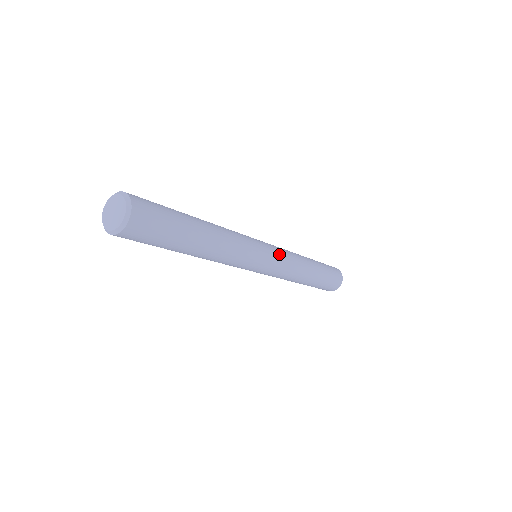
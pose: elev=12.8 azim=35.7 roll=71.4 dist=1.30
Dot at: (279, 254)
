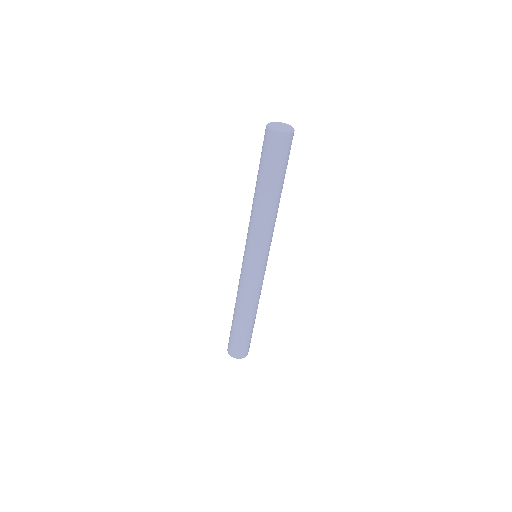
Dot at: occluded
